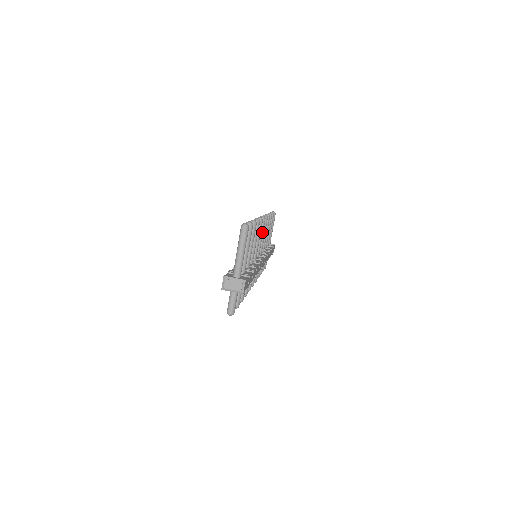
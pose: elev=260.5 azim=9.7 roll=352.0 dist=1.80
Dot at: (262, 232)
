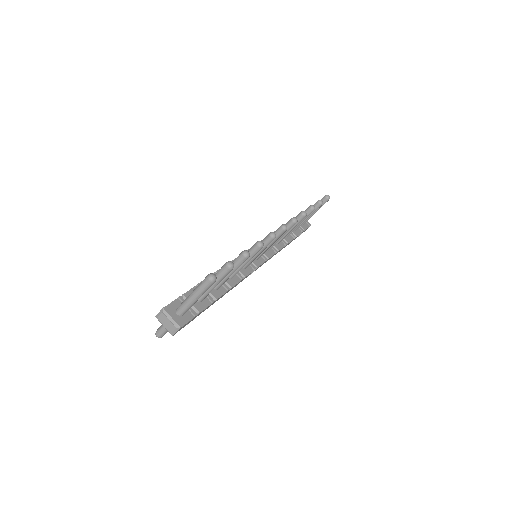
Dot at: (275, 240)
